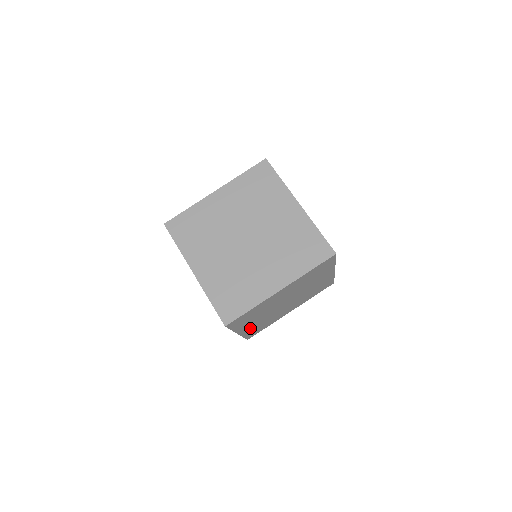
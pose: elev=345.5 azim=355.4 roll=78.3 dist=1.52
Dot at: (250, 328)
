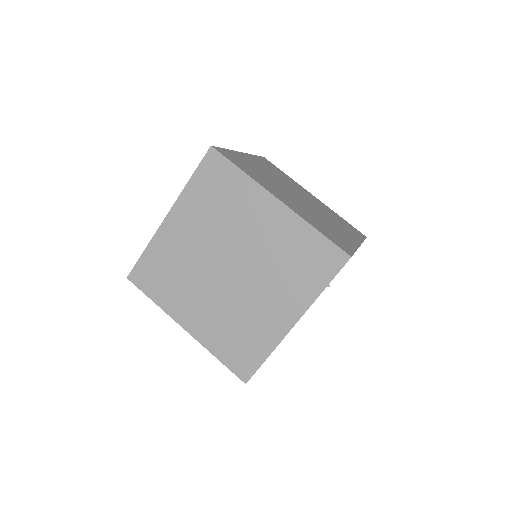
Dot at: occluded
